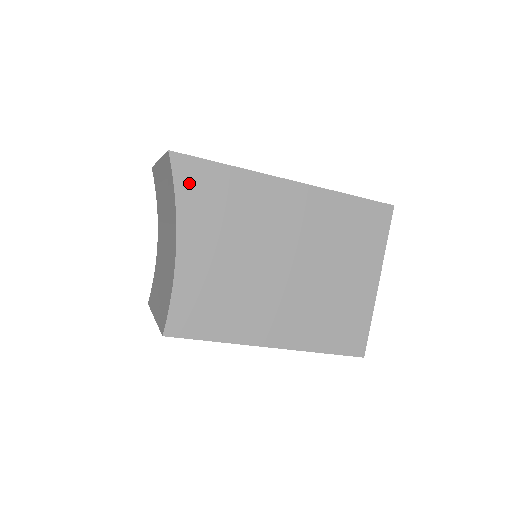
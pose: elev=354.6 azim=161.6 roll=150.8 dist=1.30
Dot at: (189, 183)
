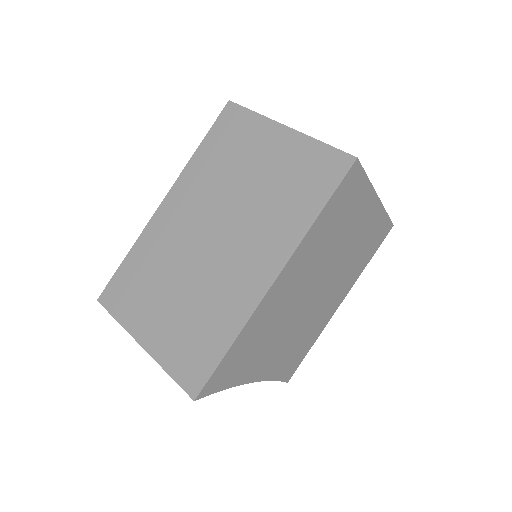
Dot at: (224, 379)
